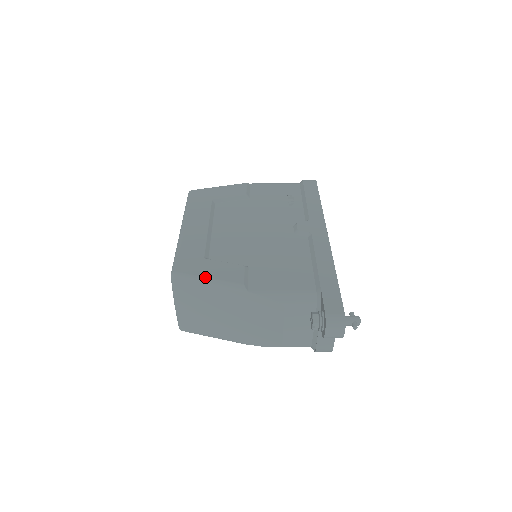
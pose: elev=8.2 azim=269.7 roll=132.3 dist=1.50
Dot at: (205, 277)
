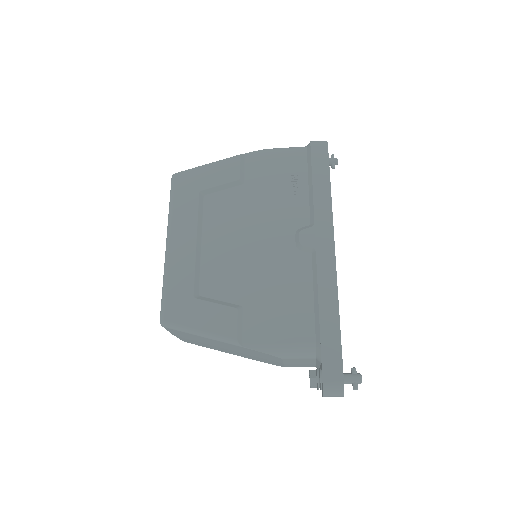
Dot at: (195, 328)
